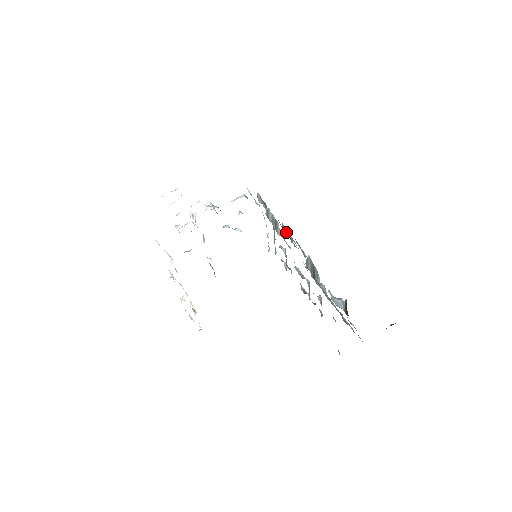
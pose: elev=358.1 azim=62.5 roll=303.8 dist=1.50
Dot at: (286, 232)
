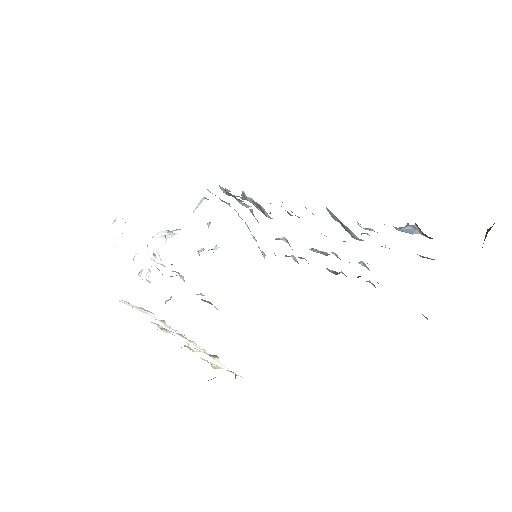
Dot at: occluded
